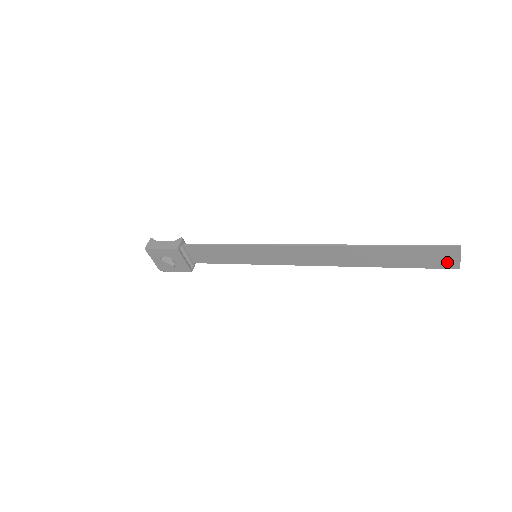
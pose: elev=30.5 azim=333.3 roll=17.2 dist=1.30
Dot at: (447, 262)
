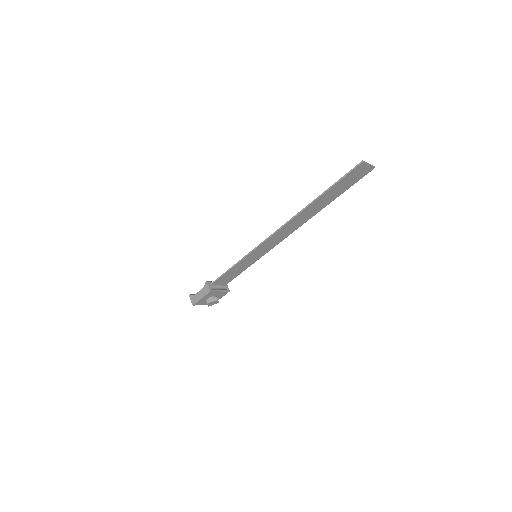
Dot at: (364, 172)
